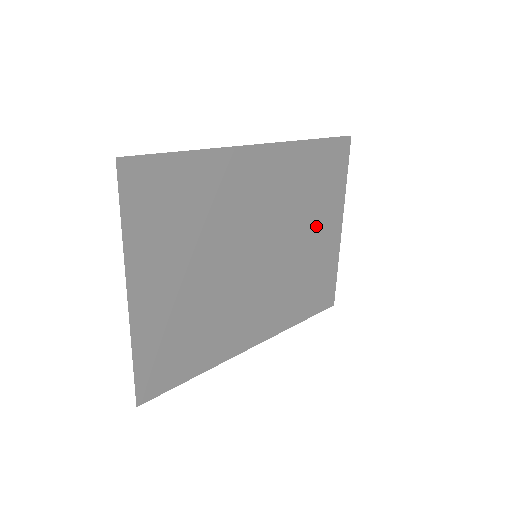
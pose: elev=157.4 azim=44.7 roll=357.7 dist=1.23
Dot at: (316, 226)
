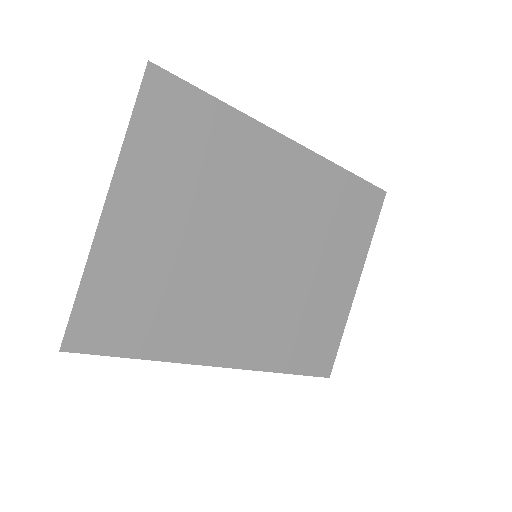
Dot at: (330, 265)
